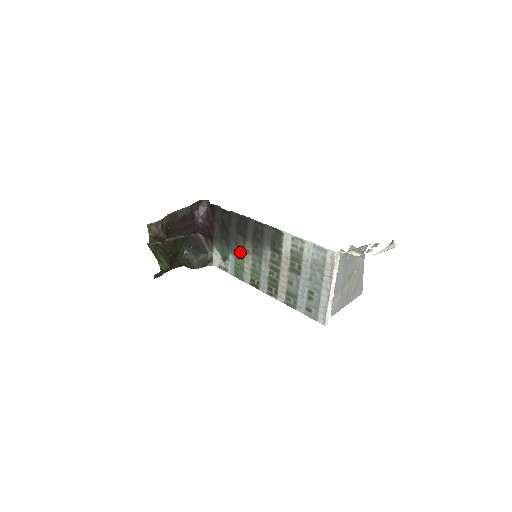
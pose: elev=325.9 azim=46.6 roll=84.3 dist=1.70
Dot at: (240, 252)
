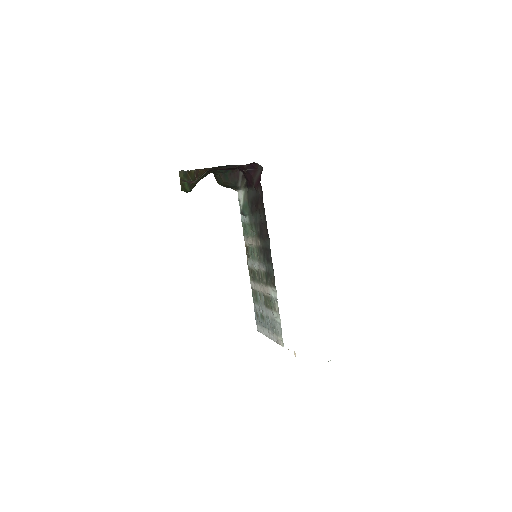
Dot at: (253, 230)
